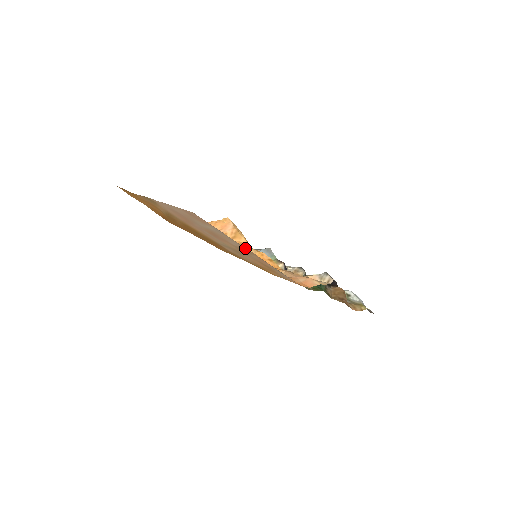
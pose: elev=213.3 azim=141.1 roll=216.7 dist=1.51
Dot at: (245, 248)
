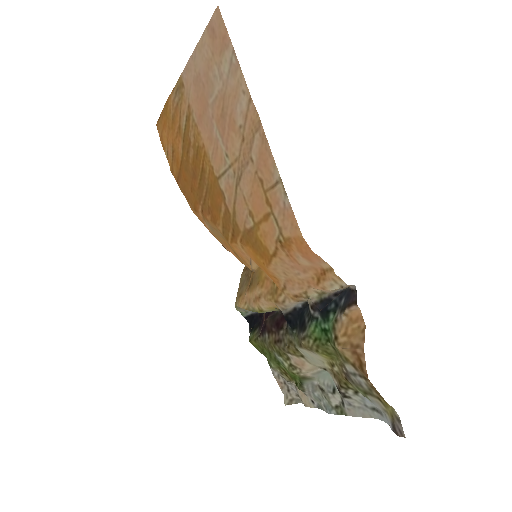
Dot at: (252, 102)
